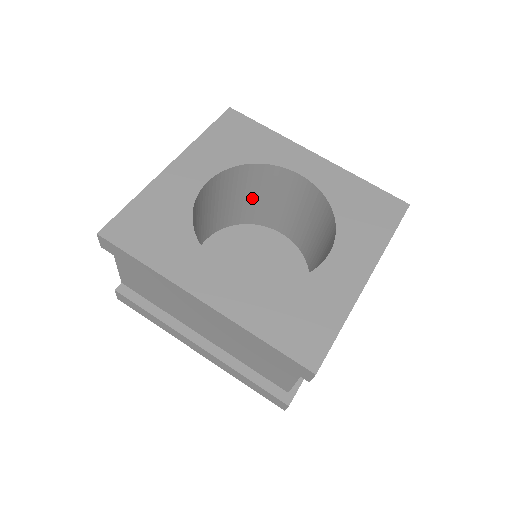
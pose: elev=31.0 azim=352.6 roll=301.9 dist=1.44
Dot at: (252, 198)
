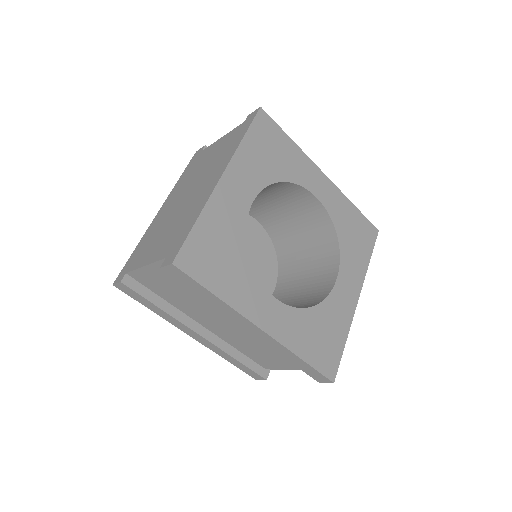
Dot at: occluded
